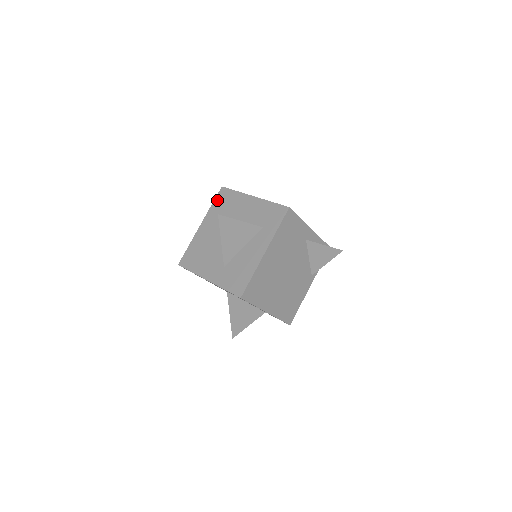
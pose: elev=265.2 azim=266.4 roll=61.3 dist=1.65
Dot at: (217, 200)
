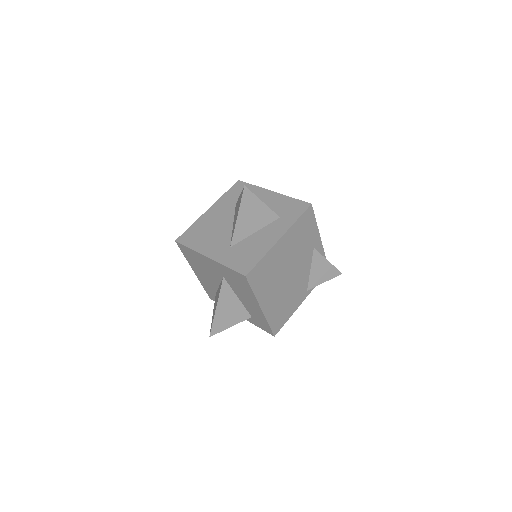
Dot at: (231, 190)
